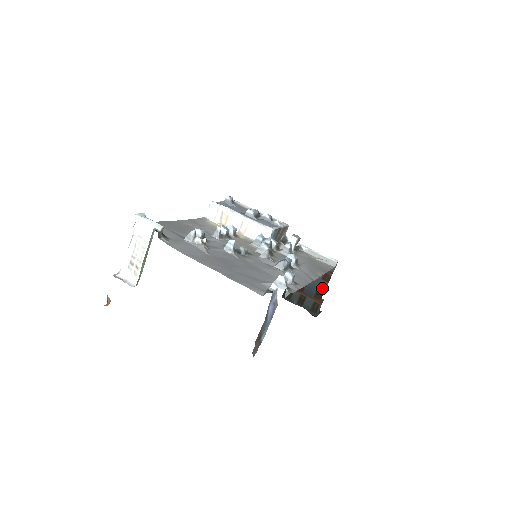
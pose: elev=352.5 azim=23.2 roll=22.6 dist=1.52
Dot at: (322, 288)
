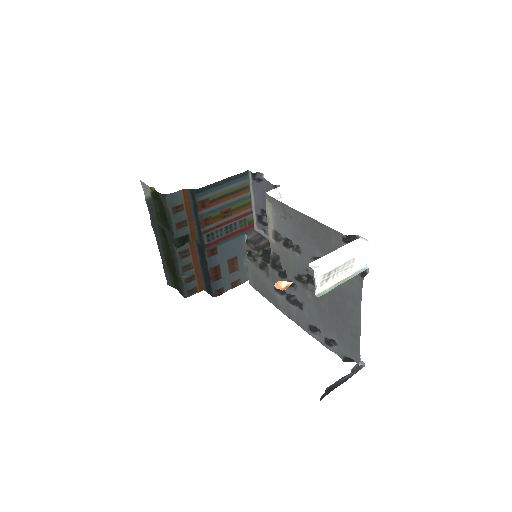
Dot at: (225, 289)
